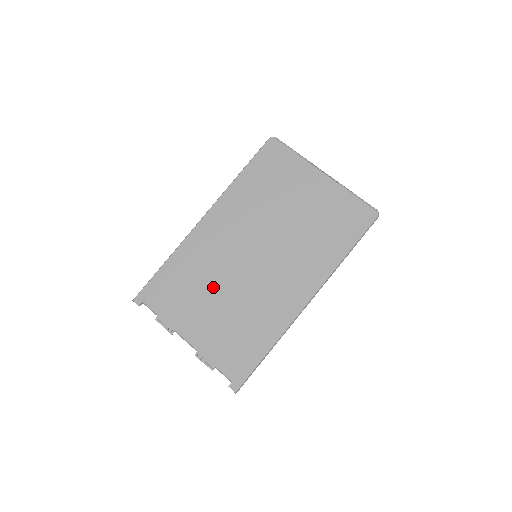
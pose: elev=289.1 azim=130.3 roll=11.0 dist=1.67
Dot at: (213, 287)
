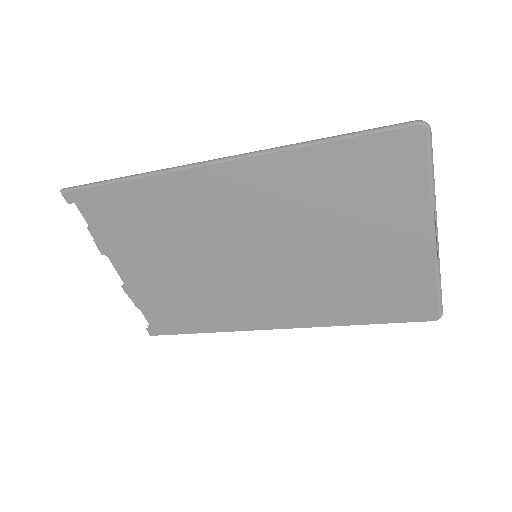
Dot at: (179, 249)
